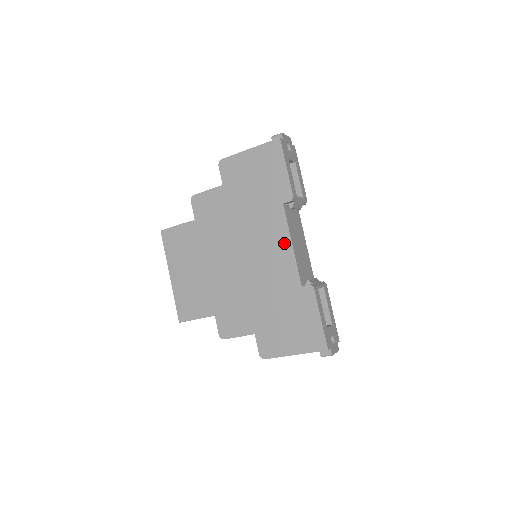
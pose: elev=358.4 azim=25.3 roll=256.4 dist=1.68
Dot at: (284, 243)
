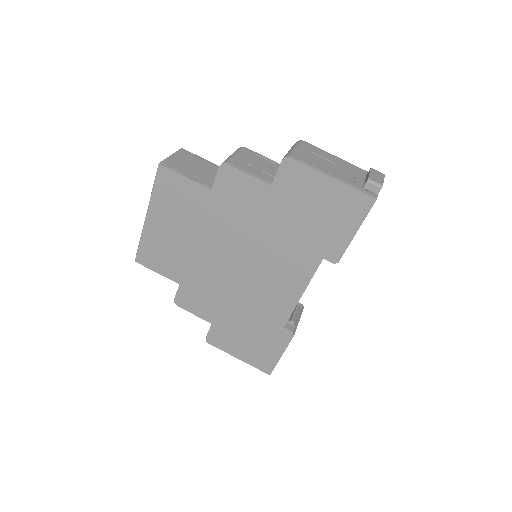
Dot at: (295, 288)
